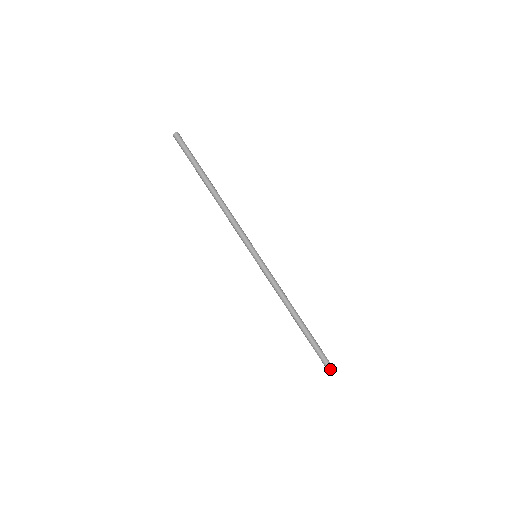
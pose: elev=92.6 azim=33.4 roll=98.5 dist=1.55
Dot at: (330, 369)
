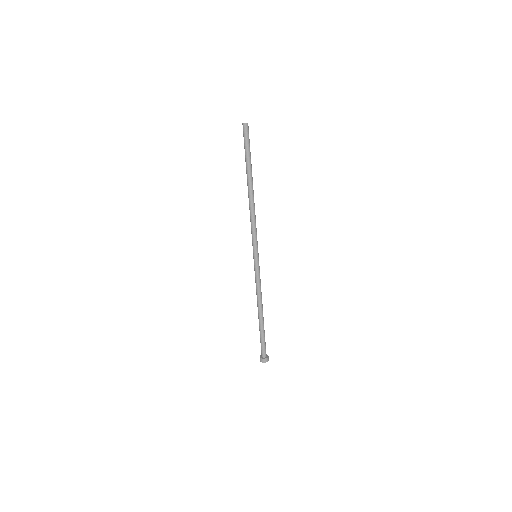
Dot at: (261, 359)
